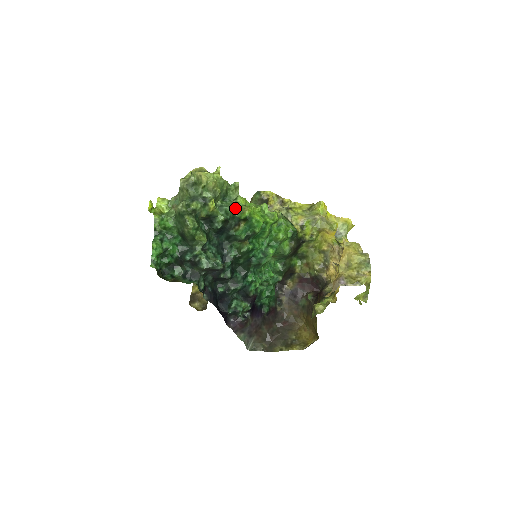
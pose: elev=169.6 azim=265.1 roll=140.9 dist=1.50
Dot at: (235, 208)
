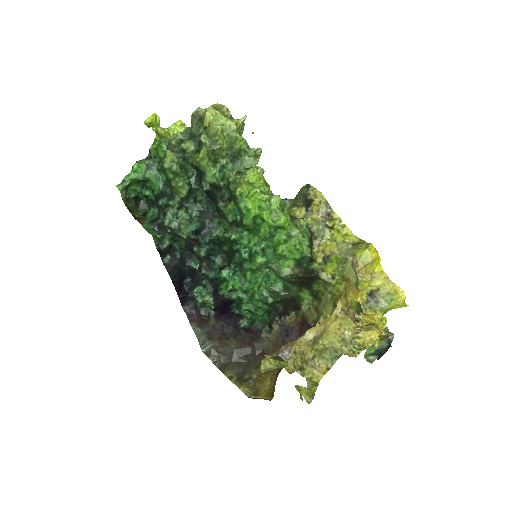
Dot at: (234, 177)
